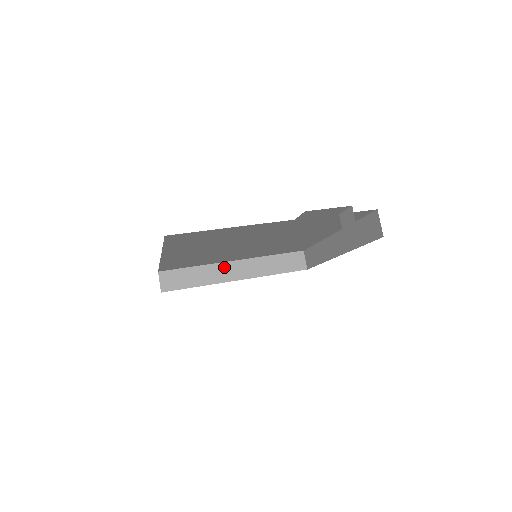
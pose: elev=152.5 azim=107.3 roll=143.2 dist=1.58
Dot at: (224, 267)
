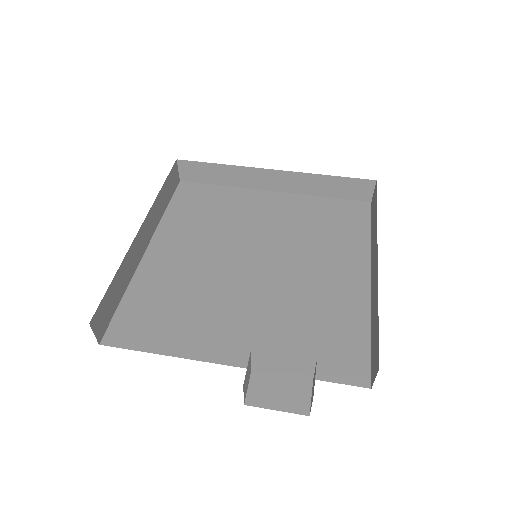
Dot at: (259, 173)
